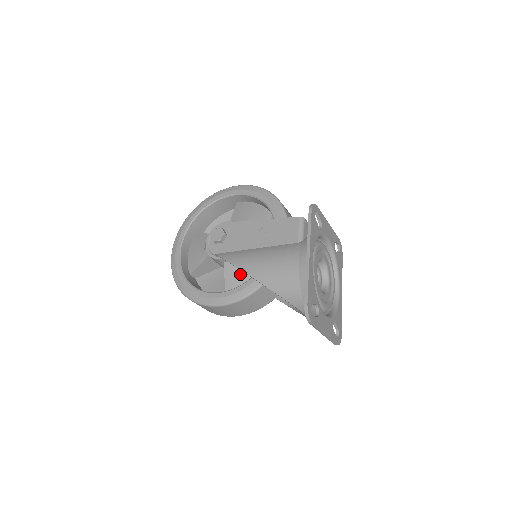
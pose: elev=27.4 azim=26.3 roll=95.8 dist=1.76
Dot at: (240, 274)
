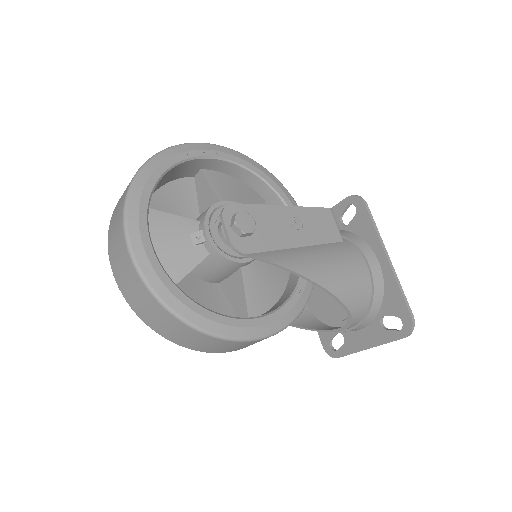
Dot at: (265, 284)
